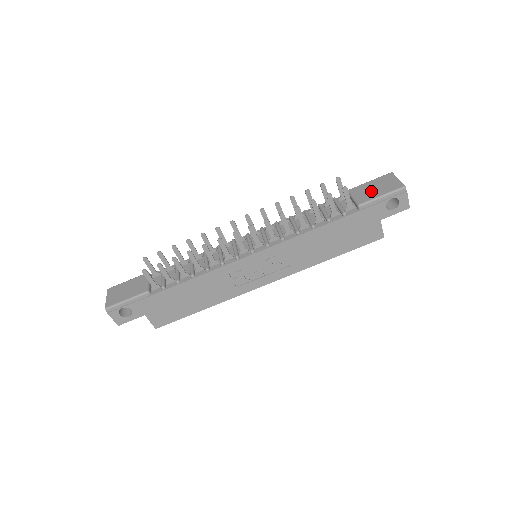
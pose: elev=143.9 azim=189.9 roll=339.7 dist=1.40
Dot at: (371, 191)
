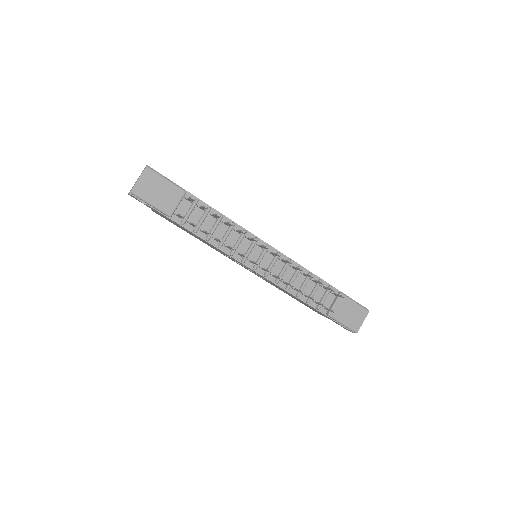
Dot at: (345, 313)
